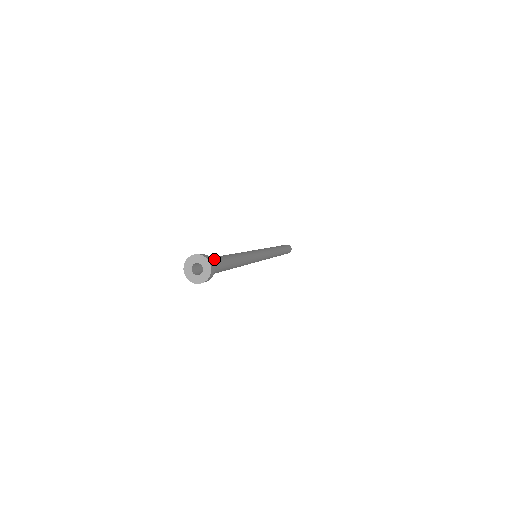
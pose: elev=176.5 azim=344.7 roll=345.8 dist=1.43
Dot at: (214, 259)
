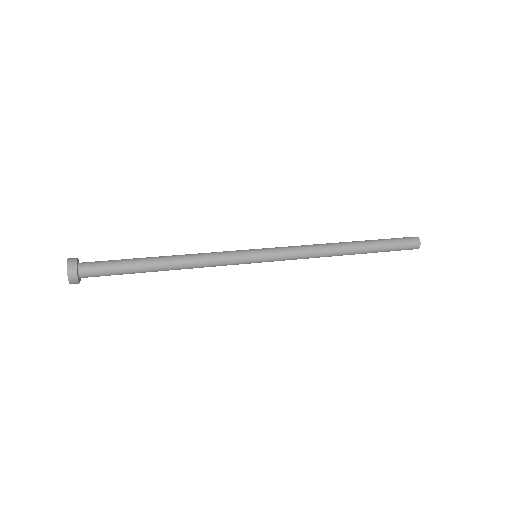
Dot at: (101, 261)
